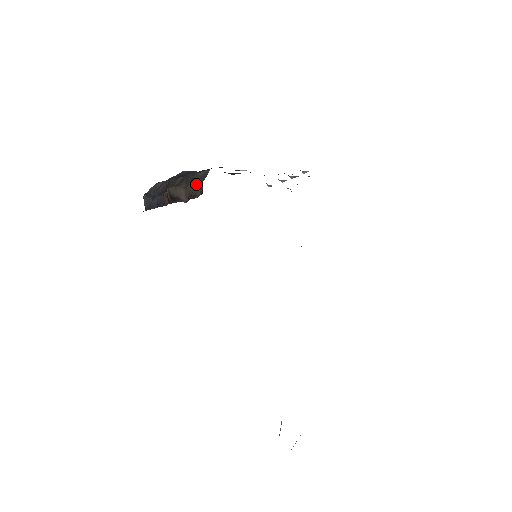
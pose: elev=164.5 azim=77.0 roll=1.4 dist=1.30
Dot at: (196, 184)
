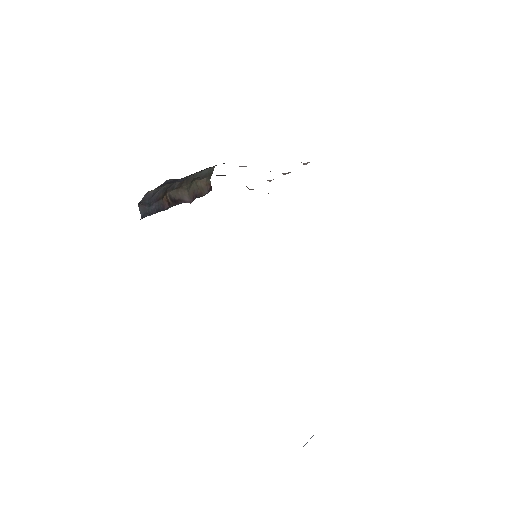
Dot at: (202, 182)
